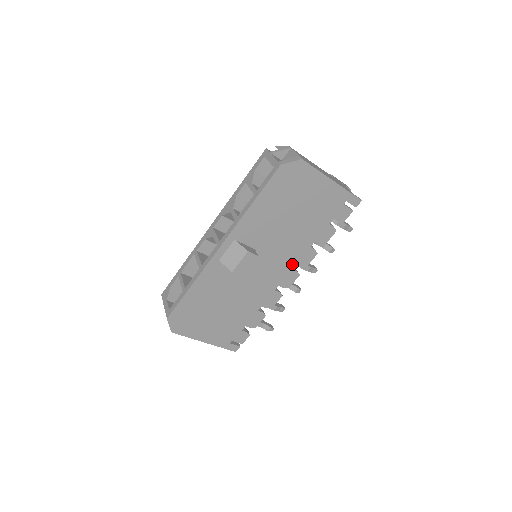
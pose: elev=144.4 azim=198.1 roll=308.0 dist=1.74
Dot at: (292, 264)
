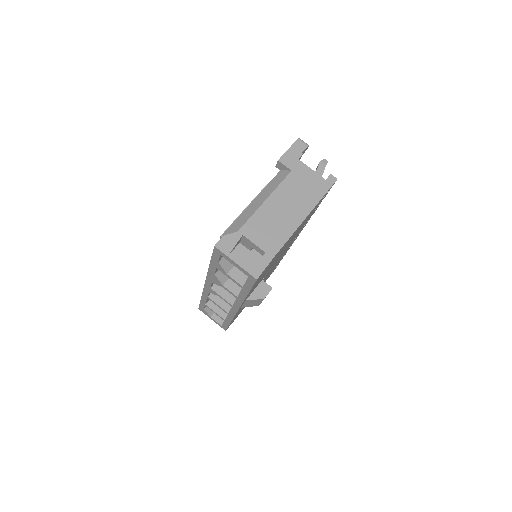
Dot at: occluded
